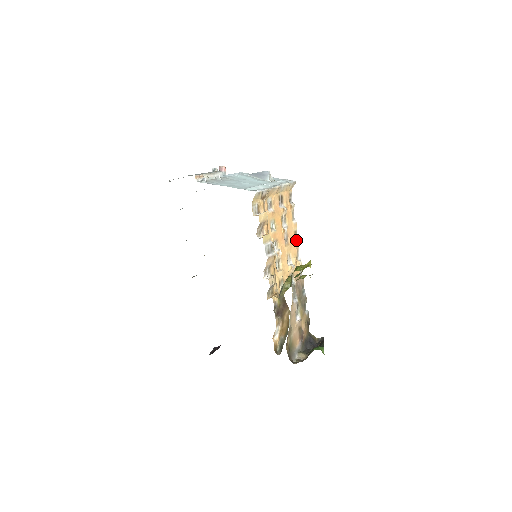
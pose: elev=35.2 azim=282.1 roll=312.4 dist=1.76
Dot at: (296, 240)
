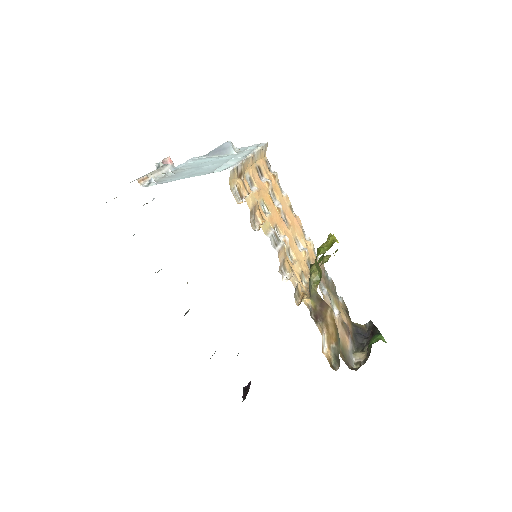
Dot at: (295, 216)
